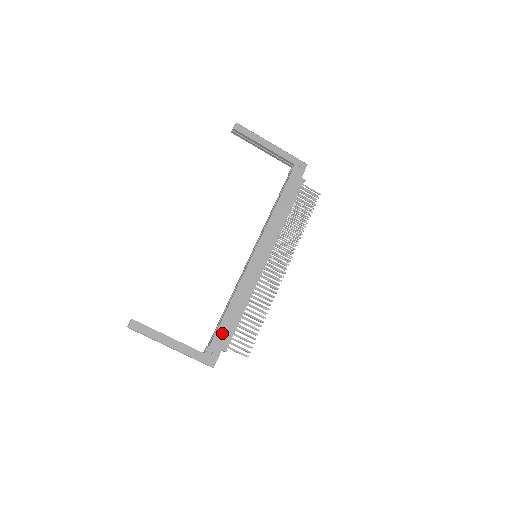
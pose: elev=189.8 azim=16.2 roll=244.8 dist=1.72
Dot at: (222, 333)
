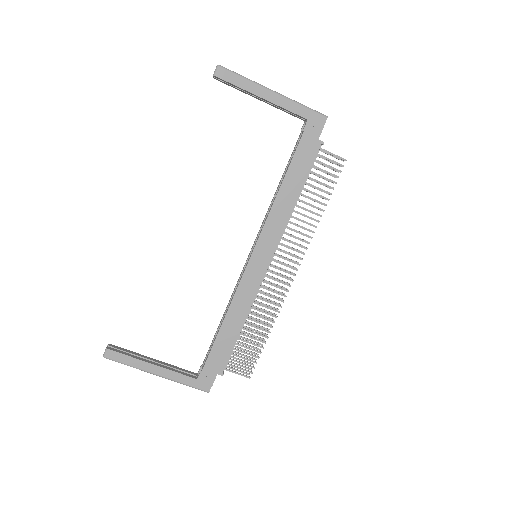
Dot at: (216, 355)
